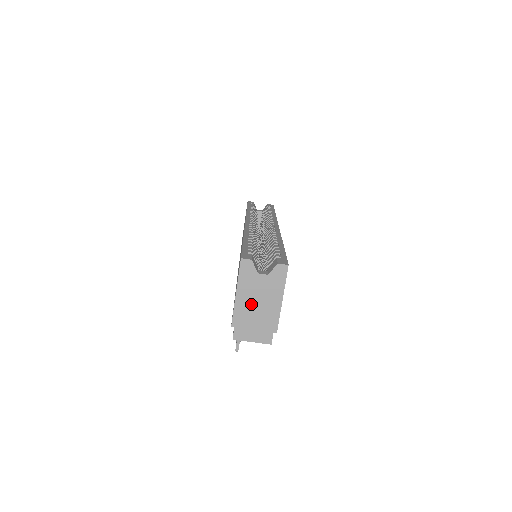
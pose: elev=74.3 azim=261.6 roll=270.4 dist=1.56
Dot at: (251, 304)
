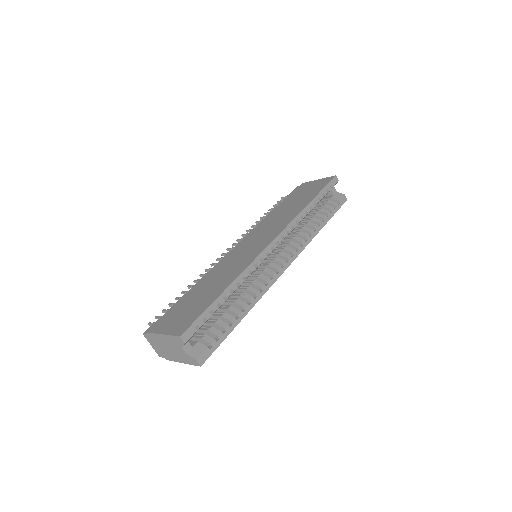
Dot at: (166, 344)
